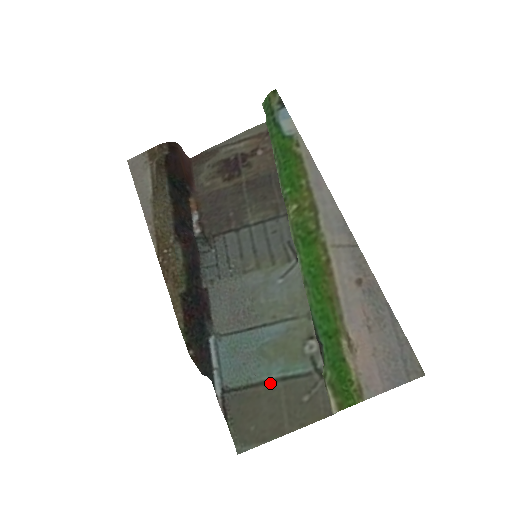
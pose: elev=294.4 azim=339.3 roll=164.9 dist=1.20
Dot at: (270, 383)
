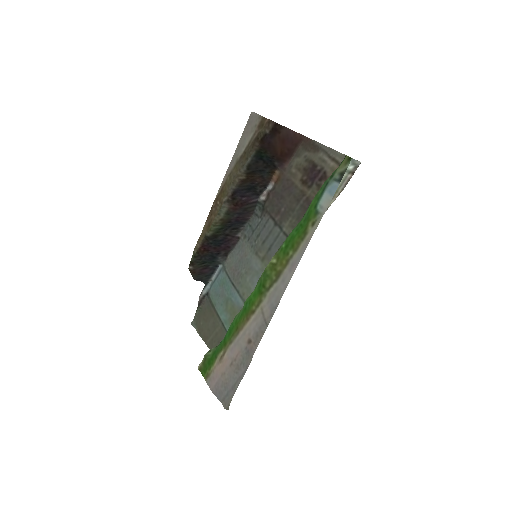
Dot at: (219, 318)
